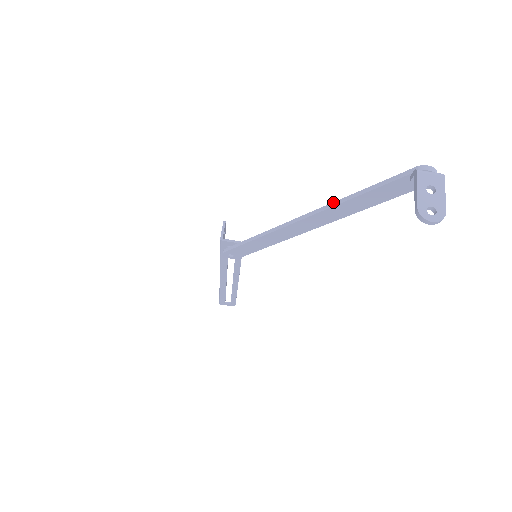
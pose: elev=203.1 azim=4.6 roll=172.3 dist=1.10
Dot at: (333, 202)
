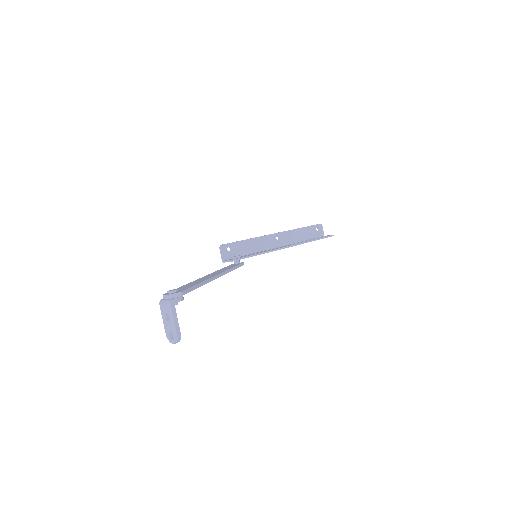
Dot at: occluded
